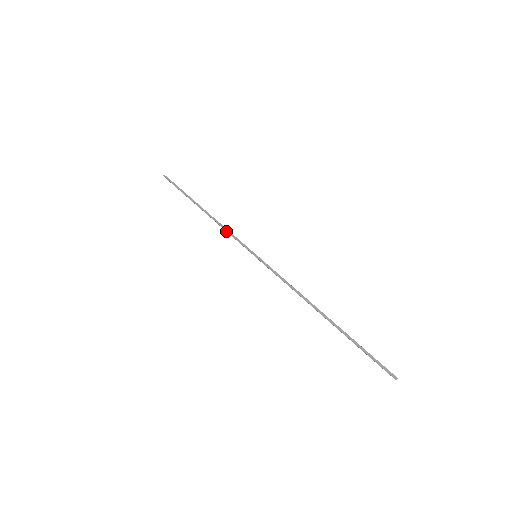
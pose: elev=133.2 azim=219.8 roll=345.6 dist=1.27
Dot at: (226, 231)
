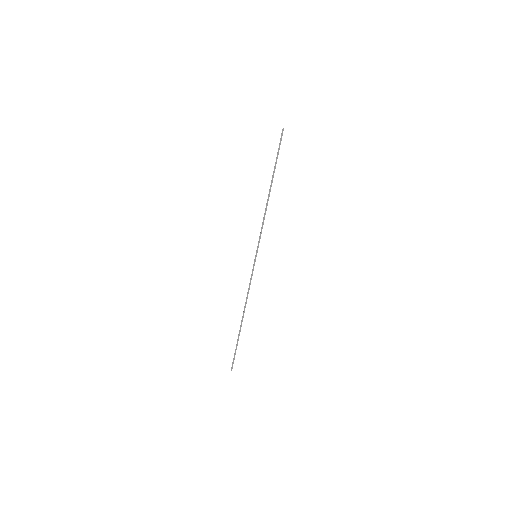
Dot at: (263, 222)
